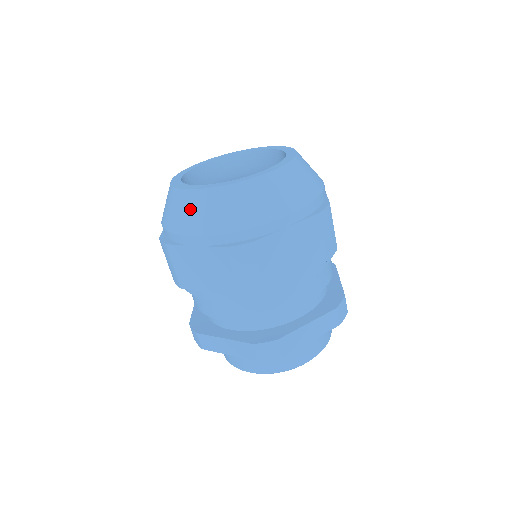
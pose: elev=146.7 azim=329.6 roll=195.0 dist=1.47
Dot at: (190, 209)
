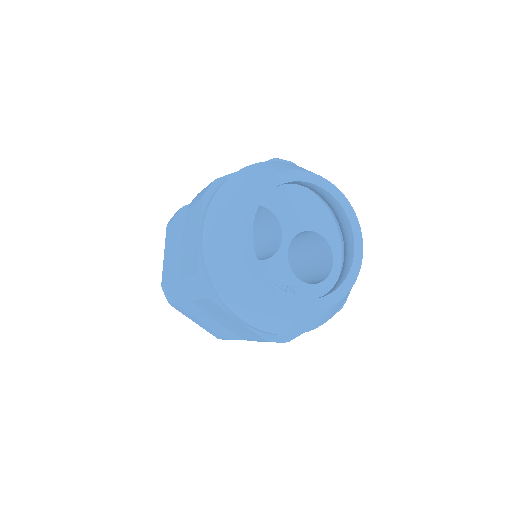
Dot at: (326, 315)
